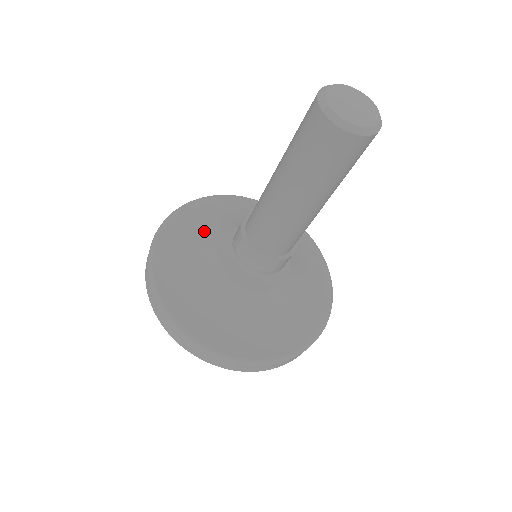
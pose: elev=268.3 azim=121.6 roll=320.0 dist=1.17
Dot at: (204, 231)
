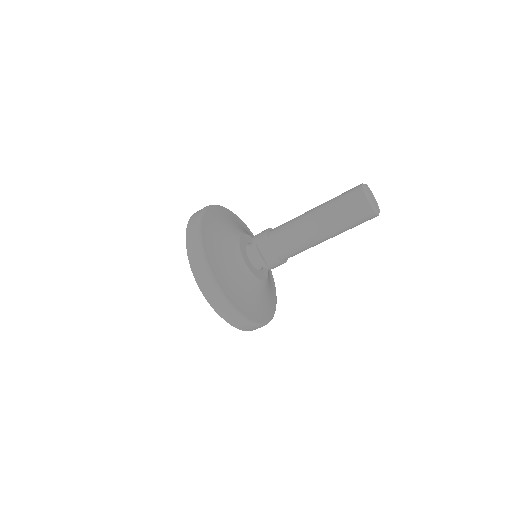
Dot at: (232, 225)
